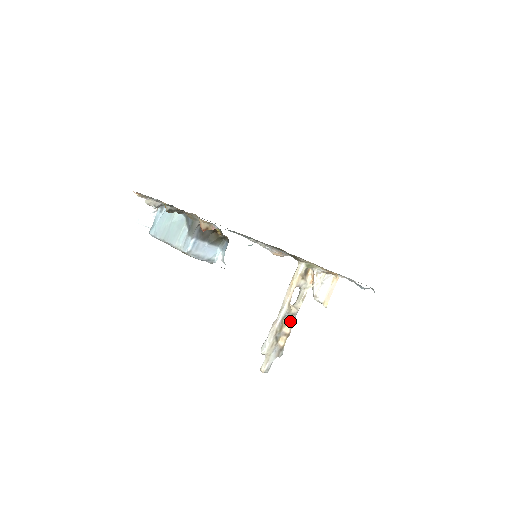
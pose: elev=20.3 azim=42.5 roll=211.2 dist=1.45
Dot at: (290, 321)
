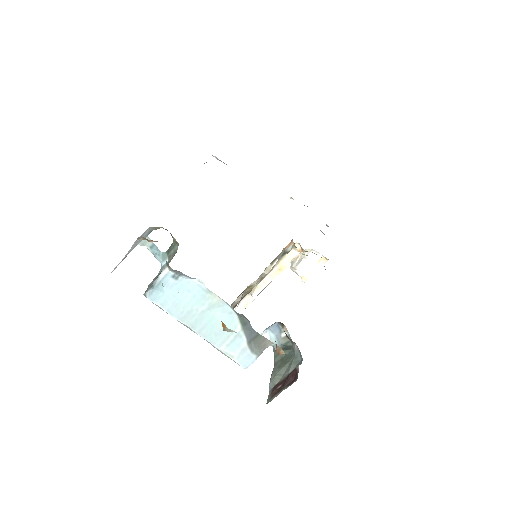
Dot at: occluded
